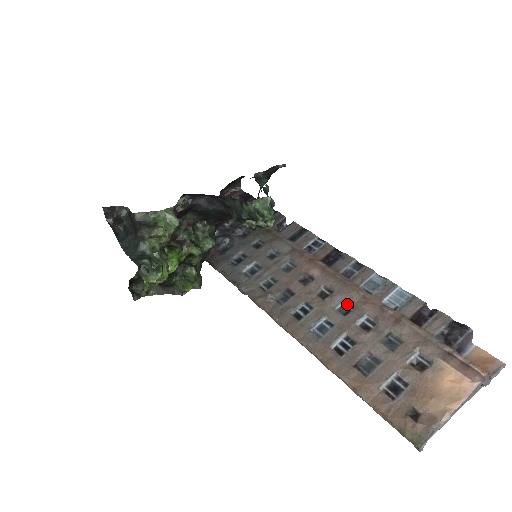
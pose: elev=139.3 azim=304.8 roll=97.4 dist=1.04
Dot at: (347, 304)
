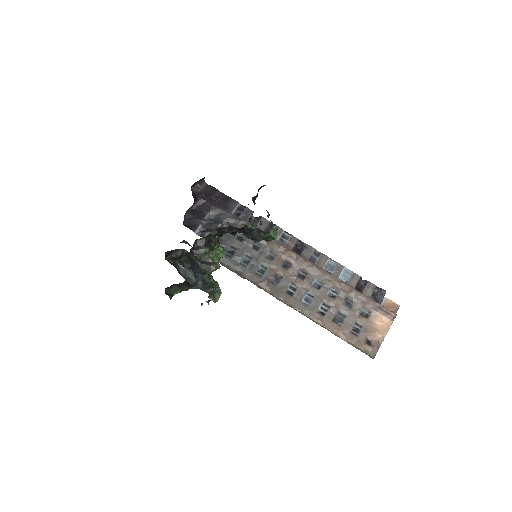
Dot at: (317, 281)
